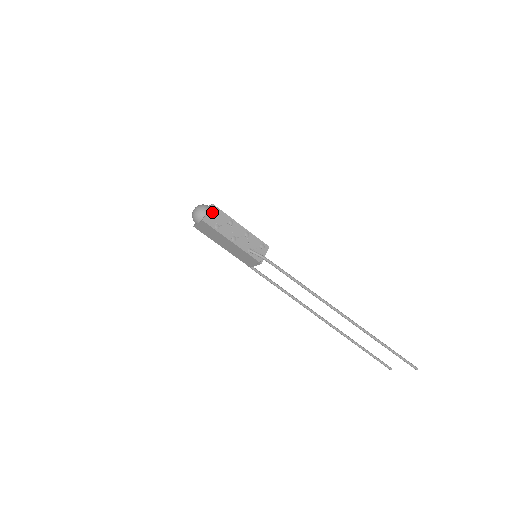
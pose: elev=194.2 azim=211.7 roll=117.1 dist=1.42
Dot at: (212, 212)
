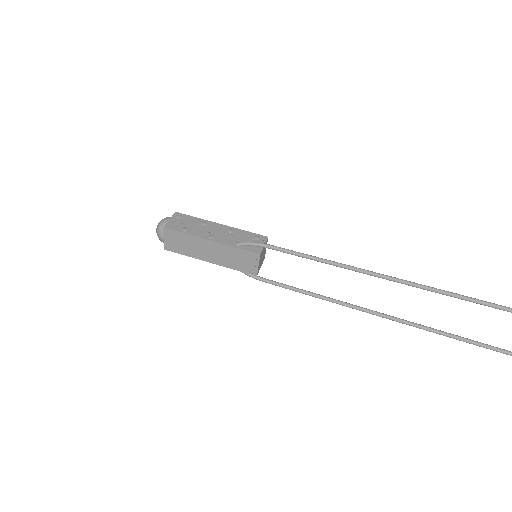
Dot at: (176, 219)
